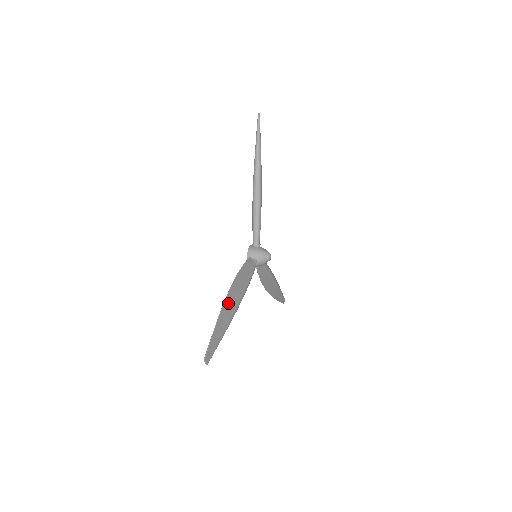
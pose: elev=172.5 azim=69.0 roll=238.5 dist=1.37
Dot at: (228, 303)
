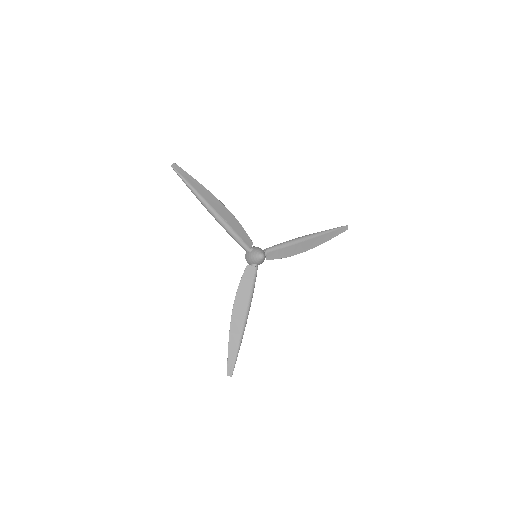
Dot at: (234, 323)
